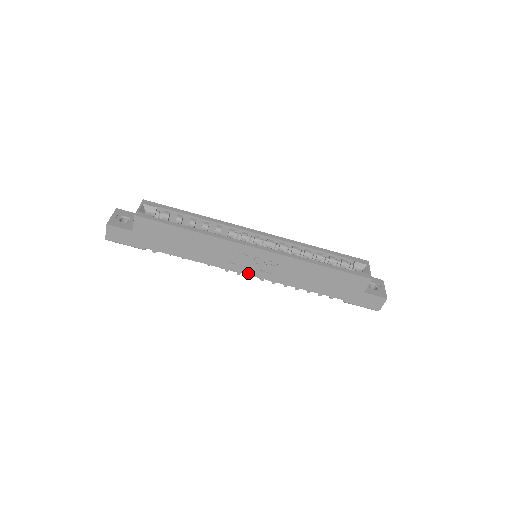
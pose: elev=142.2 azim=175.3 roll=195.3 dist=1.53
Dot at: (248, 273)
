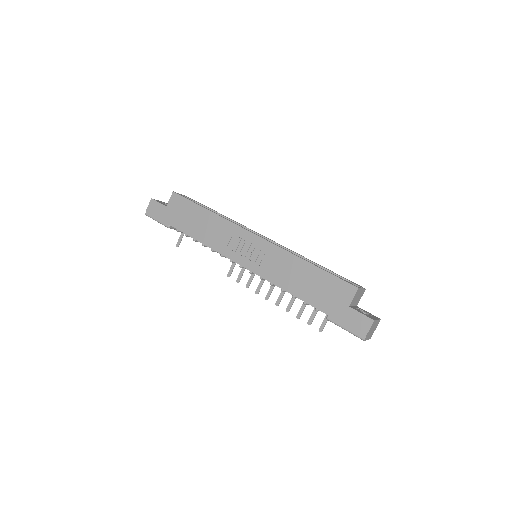
Dot at: (242, 263)
